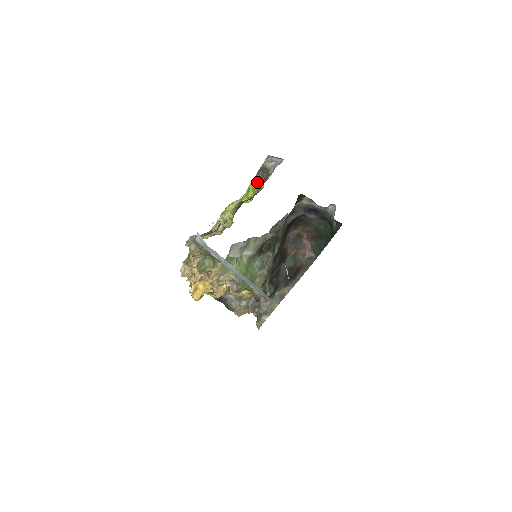
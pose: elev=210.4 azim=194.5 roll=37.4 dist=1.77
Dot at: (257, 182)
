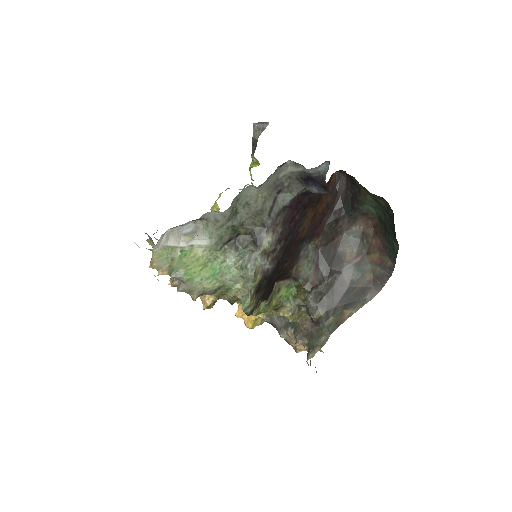
Dot at: (254, 162)
